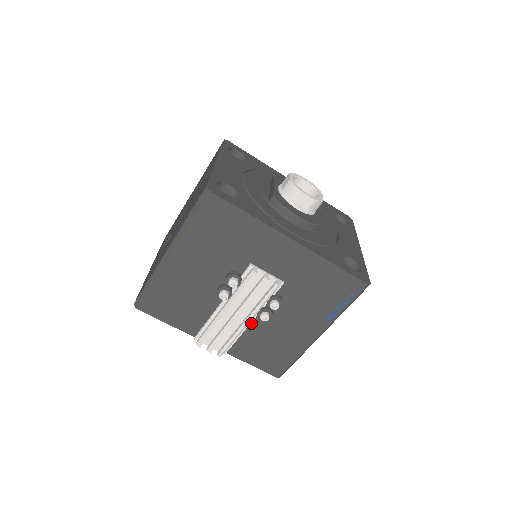
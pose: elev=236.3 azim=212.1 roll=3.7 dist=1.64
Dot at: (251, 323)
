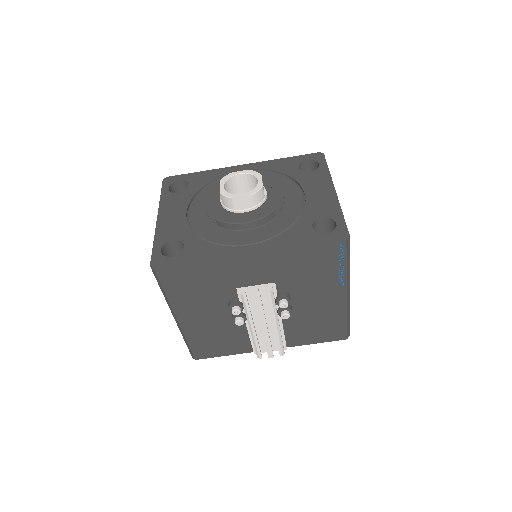
Dot at: (283, 321)
